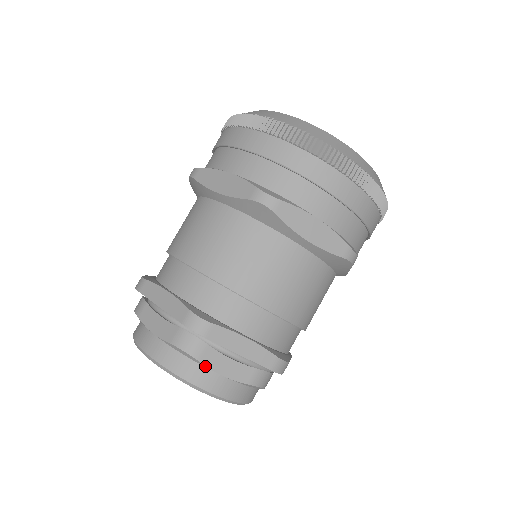
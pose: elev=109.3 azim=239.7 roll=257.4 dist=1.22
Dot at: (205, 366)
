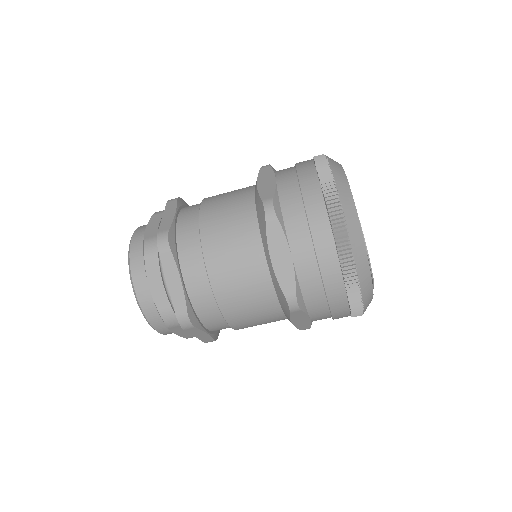
Dot at: (169, 329)
